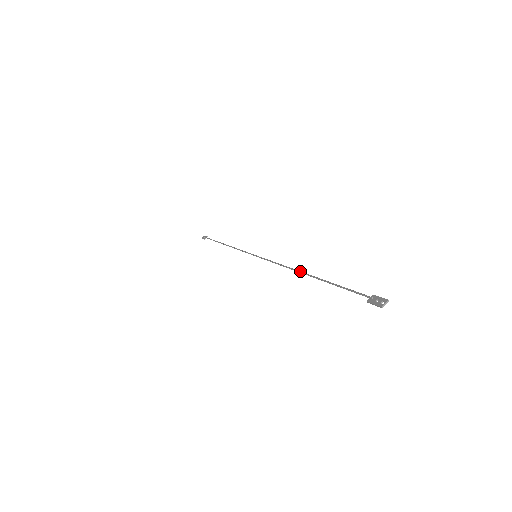
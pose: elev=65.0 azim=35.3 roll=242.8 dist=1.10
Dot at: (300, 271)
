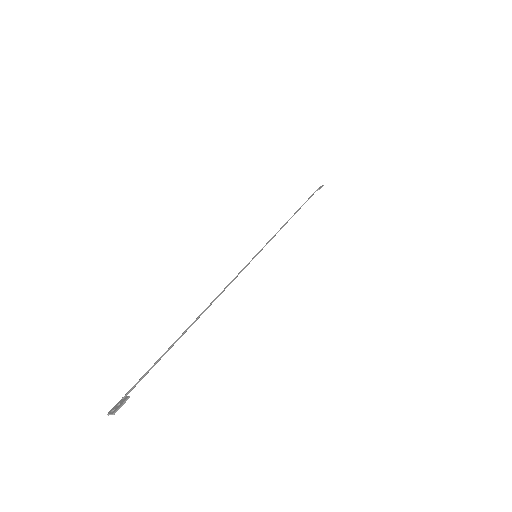
Dot at: (203, 311)
